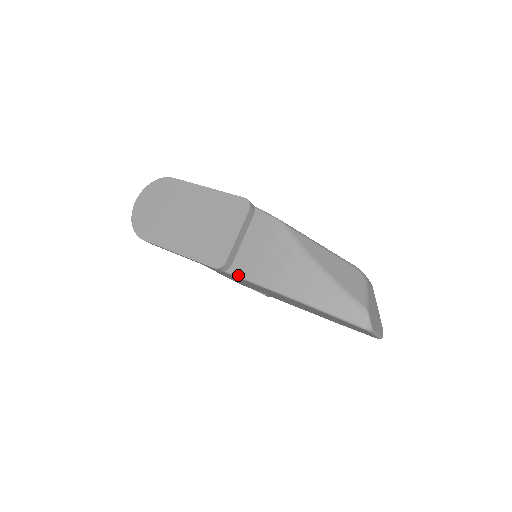
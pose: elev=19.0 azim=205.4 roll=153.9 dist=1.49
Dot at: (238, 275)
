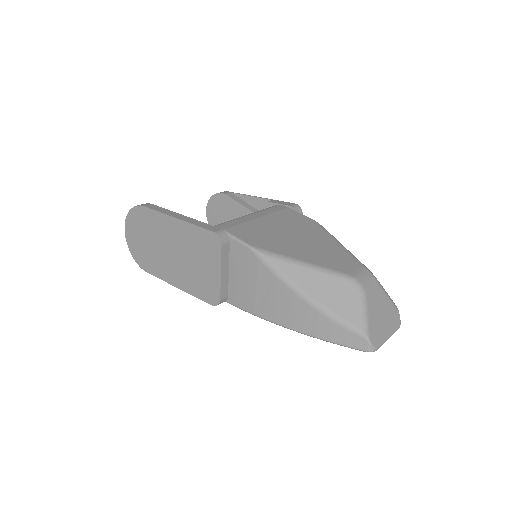
Dot at: (237, 307)
